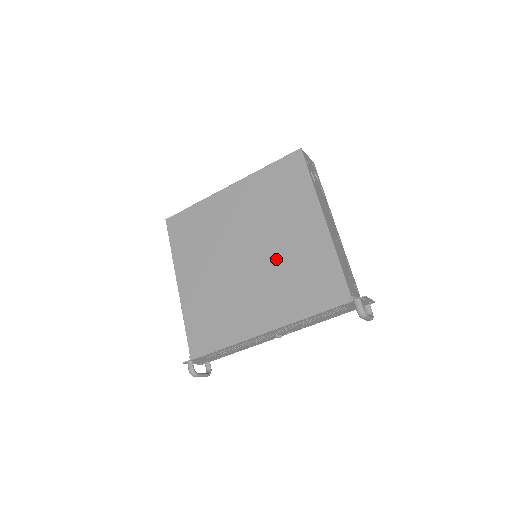
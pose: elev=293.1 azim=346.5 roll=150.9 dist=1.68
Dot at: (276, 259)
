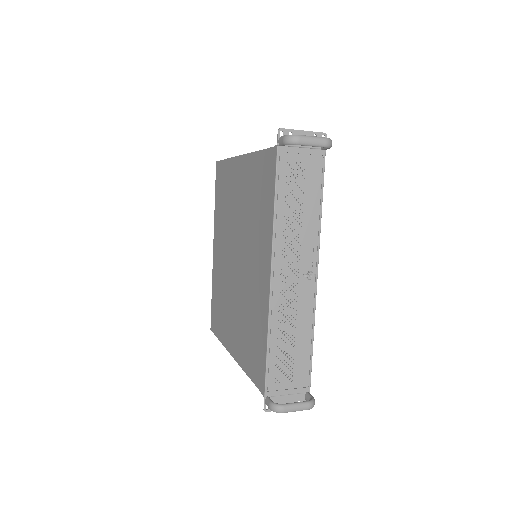
Dot at: (244, 226)
